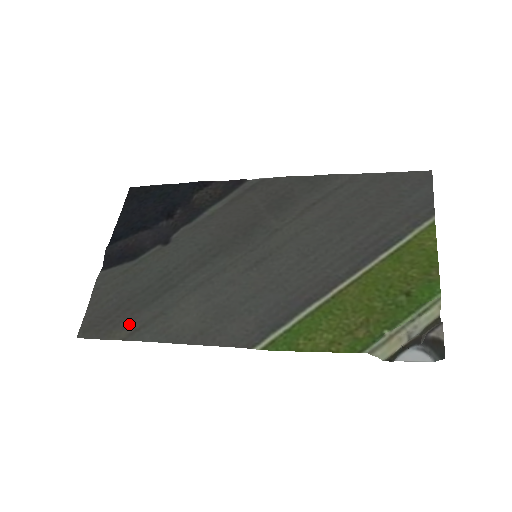
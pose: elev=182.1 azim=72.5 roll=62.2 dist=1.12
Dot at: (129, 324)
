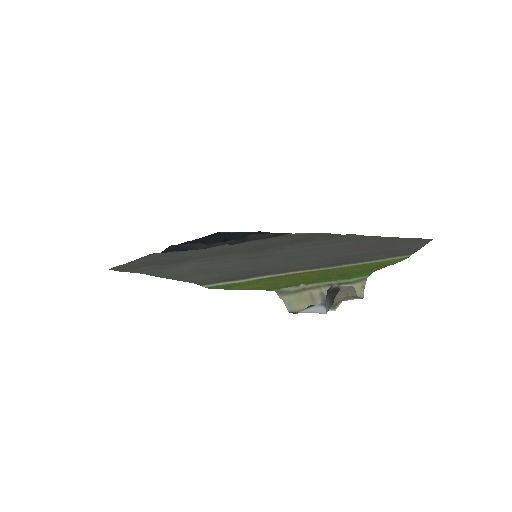
Dot at: (143, 268)
